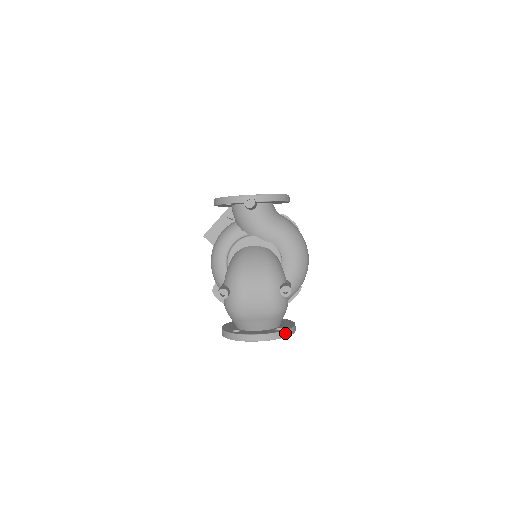
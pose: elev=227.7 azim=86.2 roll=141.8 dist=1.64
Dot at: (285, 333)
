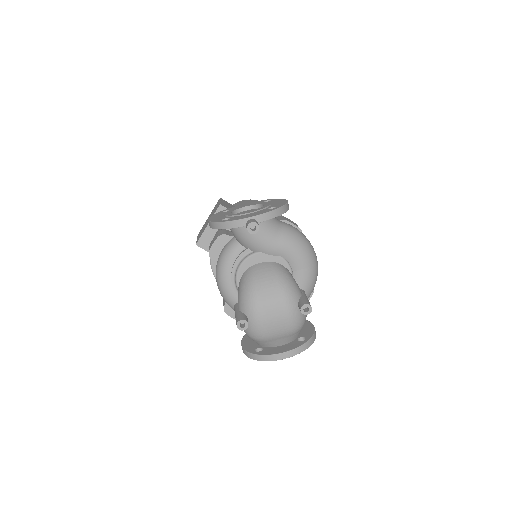
Dot at: (309, 343)
